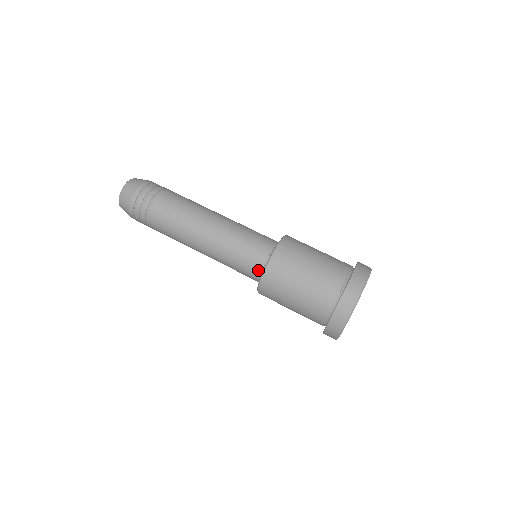
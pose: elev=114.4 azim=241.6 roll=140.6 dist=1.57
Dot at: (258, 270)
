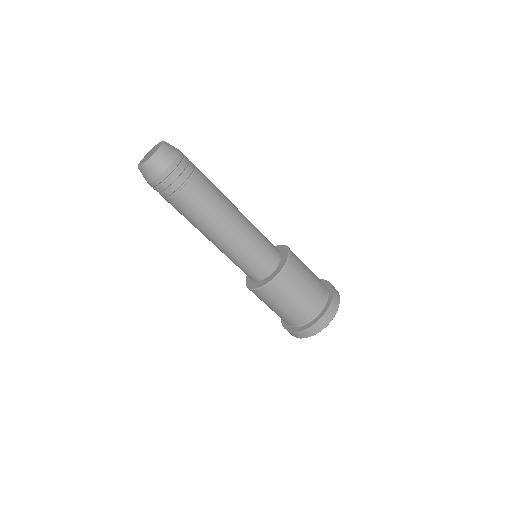
Dot at: (262, 275)
